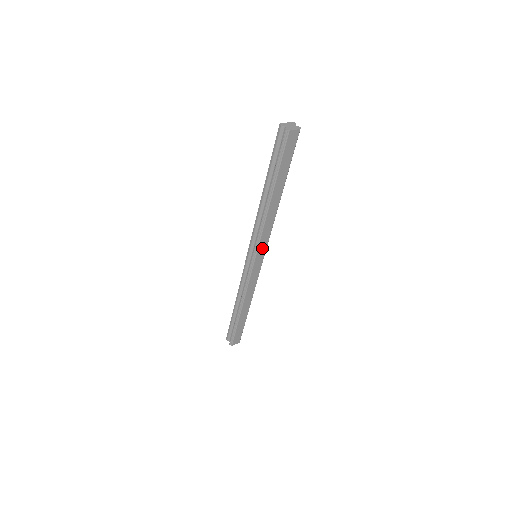
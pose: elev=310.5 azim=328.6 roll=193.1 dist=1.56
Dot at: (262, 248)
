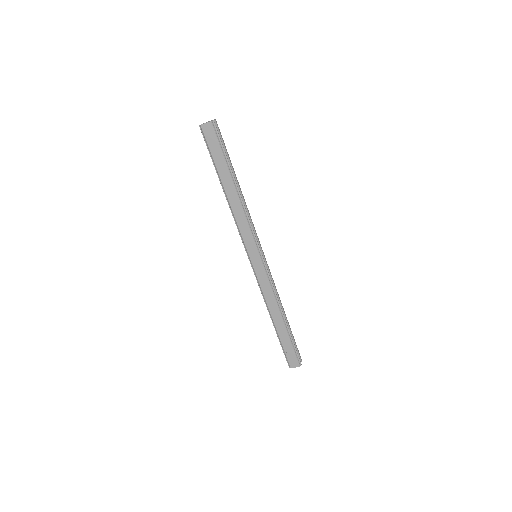
Dot at: (250, 245)
